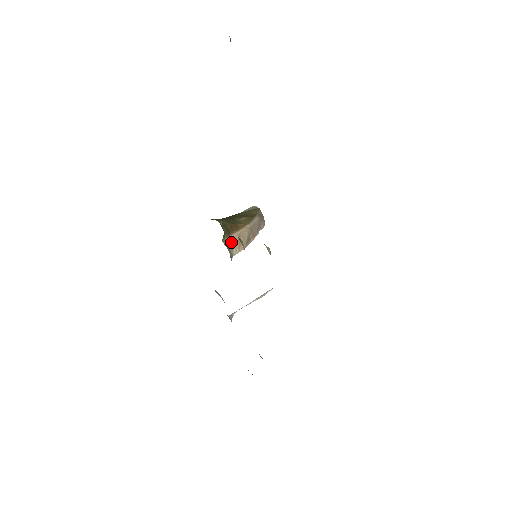
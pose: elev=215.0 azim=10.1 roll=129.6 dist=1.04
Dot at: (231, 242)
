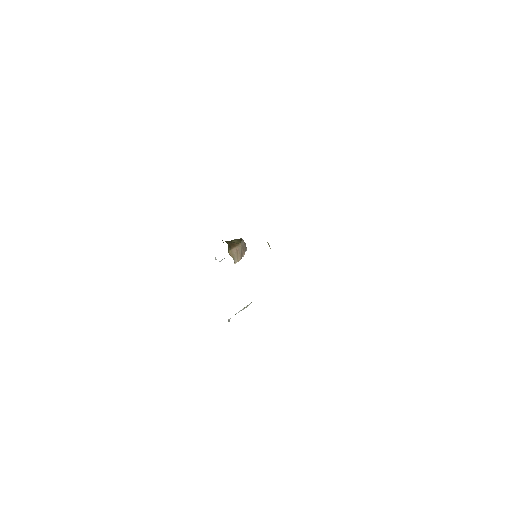
Dot at: (233, 254)
